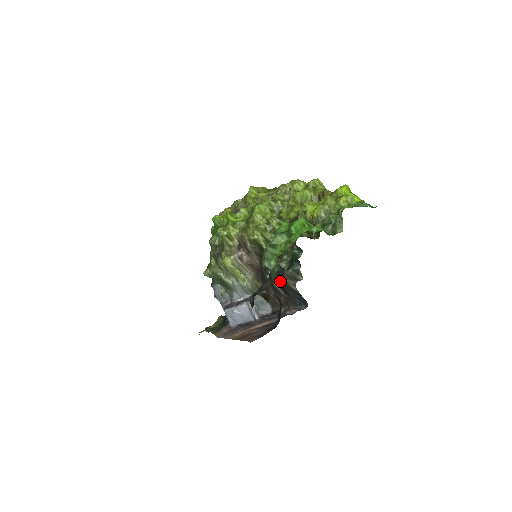
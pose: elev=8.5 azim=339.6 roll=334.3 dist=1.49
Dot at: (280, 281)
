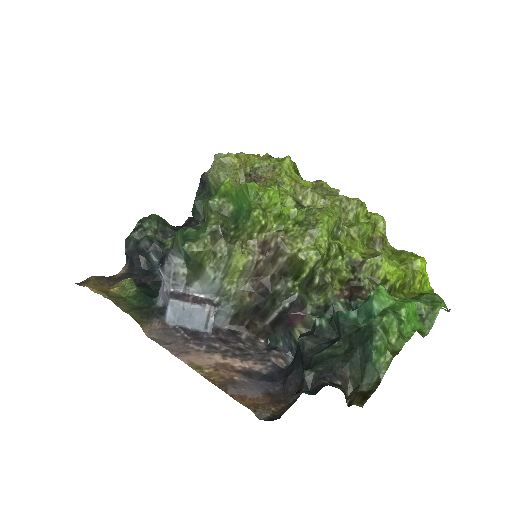
Dot at: (288, 319)
